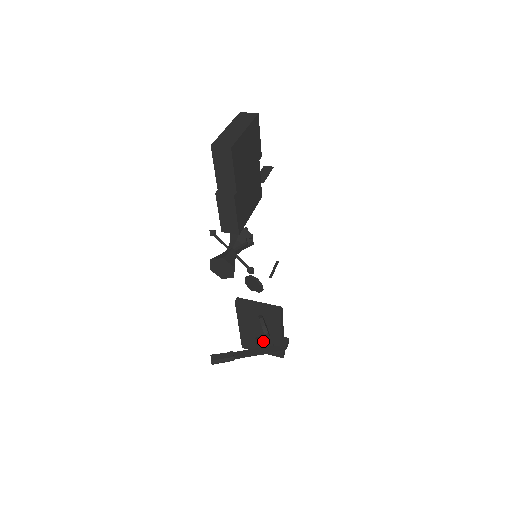
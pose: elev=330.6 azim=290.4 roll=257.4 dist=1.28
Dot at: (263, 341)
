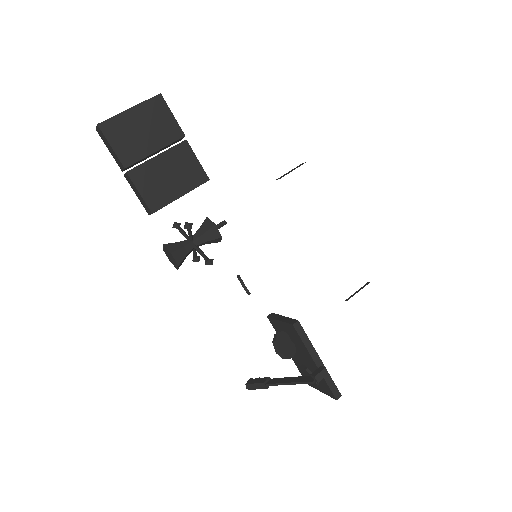
Dot at: (305, 370)
